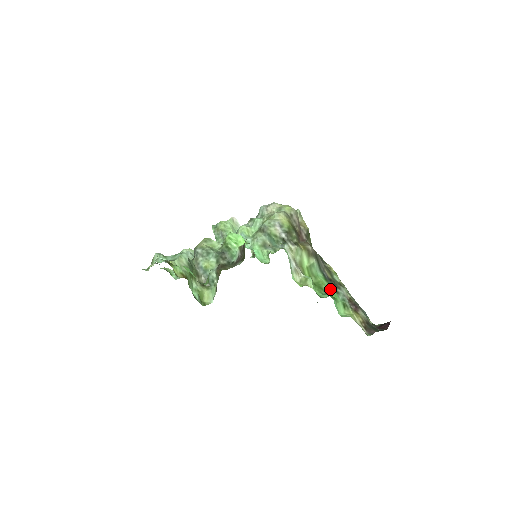
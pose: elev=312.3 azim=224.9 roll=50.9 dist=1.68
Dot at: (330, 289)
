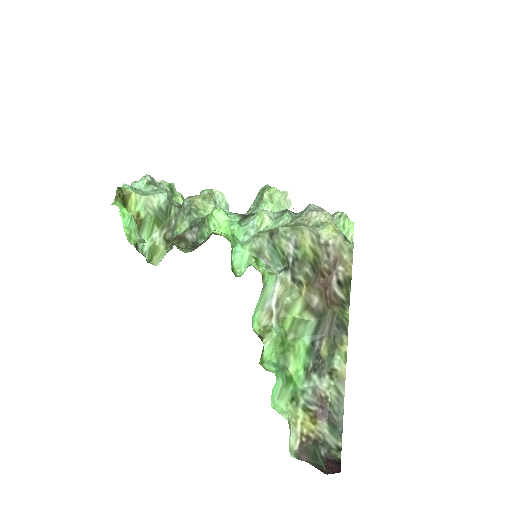
Dot at: (301, 366)
